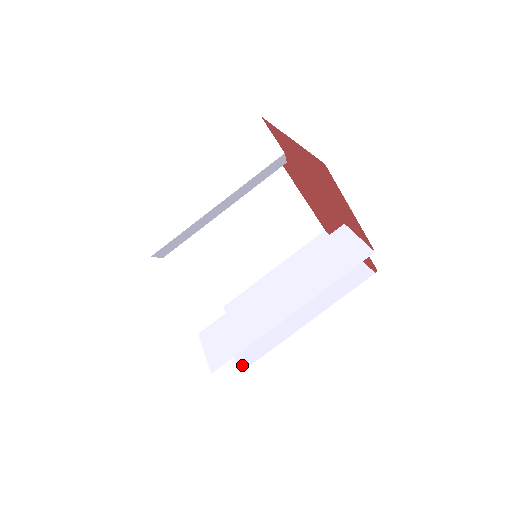
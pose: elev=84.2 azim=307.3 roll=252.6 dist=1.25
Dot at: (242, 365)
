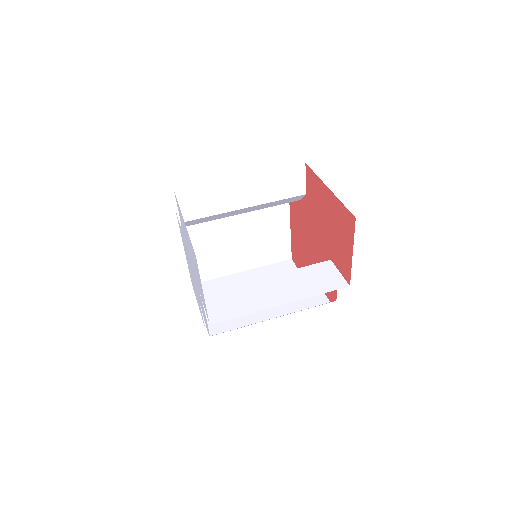
Dot at: (212, 331)
